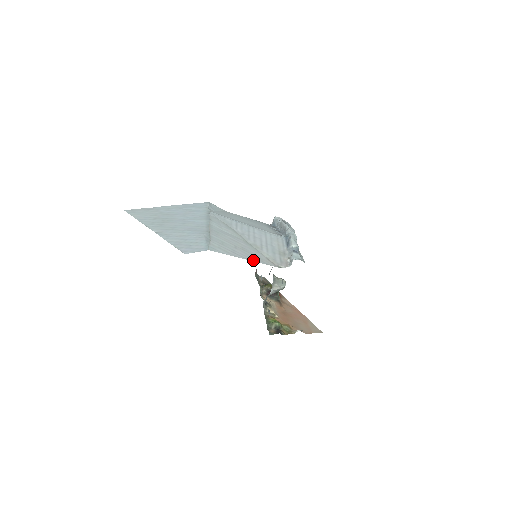
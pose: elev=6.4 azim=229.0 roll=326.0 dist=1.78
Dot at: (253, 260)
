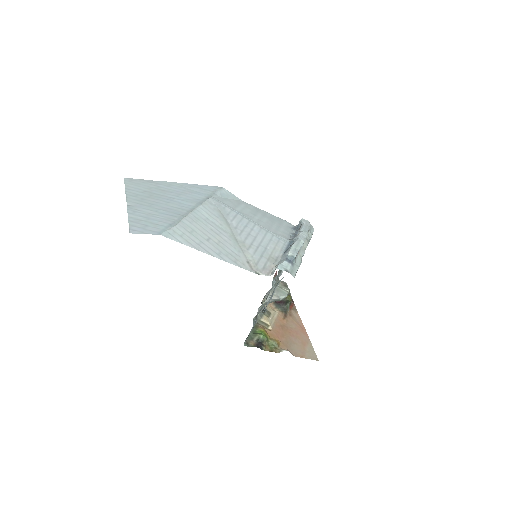
Dot at: (221, 258)
